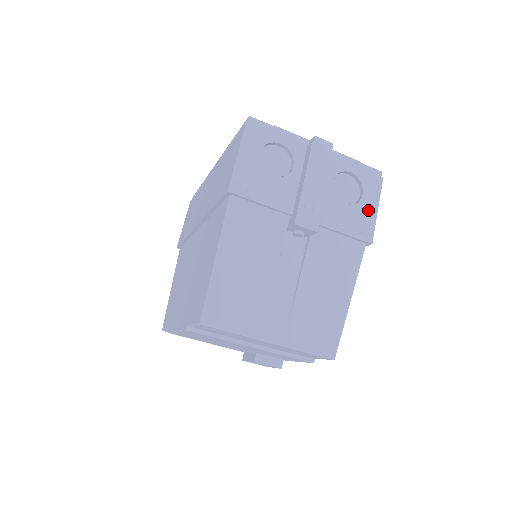
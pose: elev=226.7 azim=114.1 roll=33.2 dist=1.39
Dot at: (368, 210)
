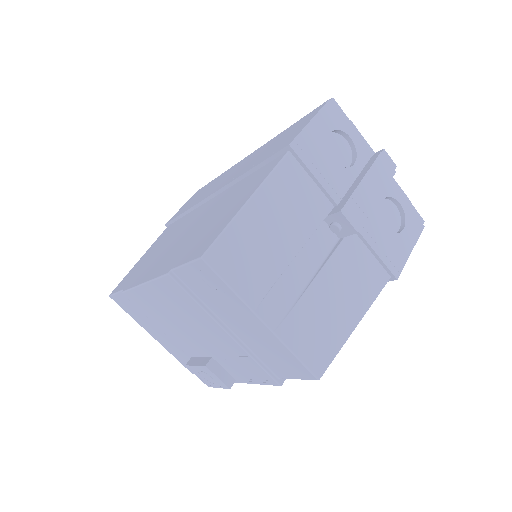
Dot at: (403, 246)
